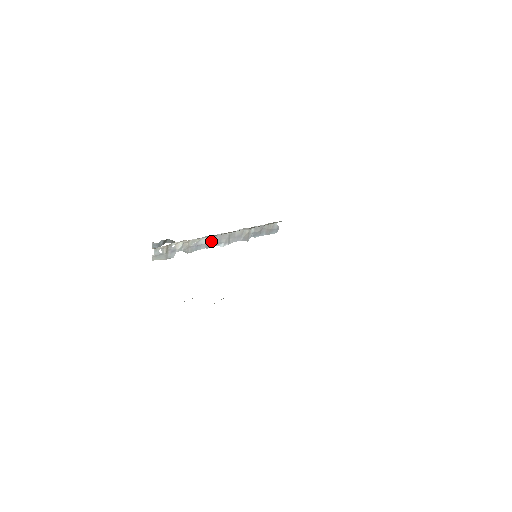
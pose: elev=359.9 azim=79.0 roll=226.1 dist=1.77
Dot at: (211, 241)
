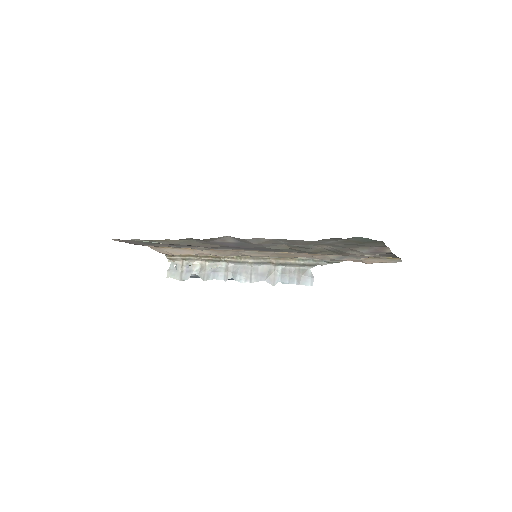
Dot at: (230, 271)
